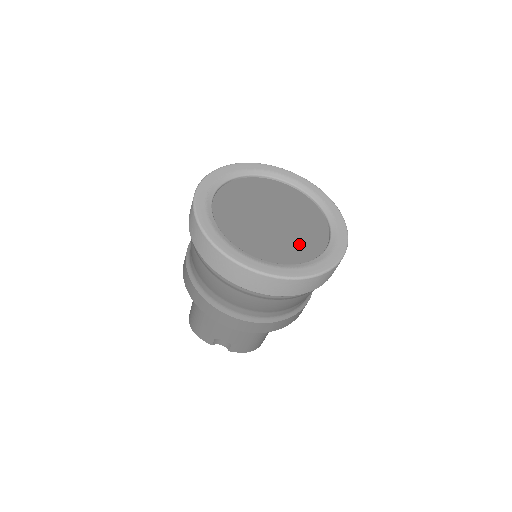
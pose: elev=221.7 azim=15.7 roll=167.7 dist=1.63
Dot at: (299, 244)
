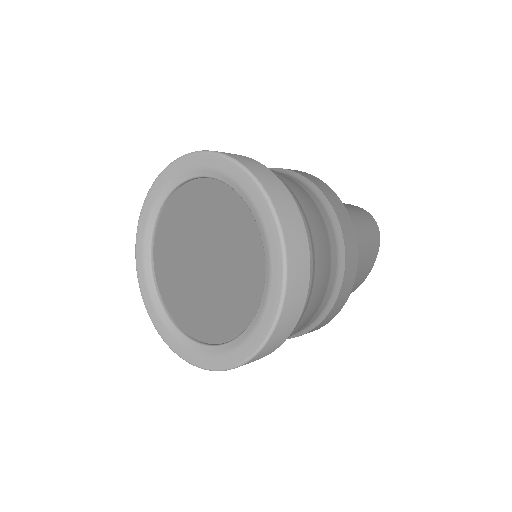
Dot at: (201, 313)
